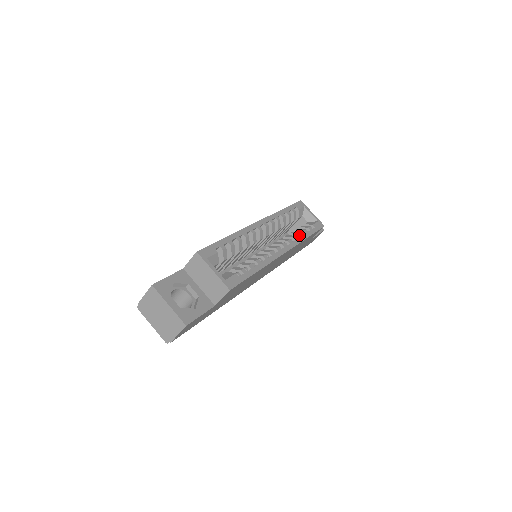
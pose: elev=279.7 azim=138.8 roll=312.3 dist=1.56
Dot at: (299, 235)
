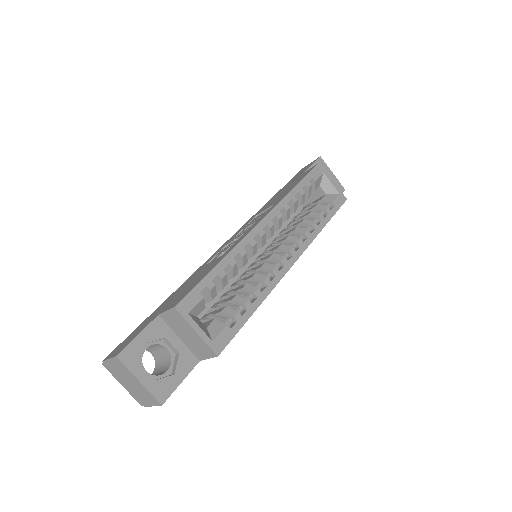
Dot at: (313, 227)
